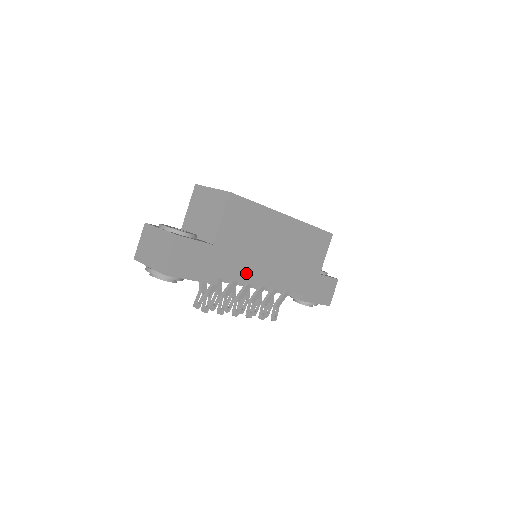
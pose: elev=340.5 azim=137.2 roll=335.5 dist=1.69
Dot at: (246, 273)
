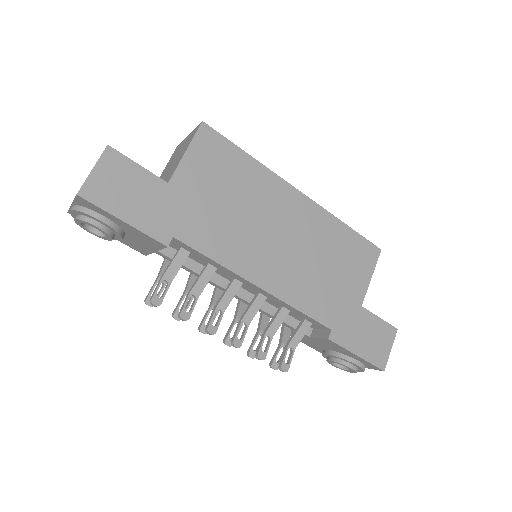
Dot at: (224, 250)
